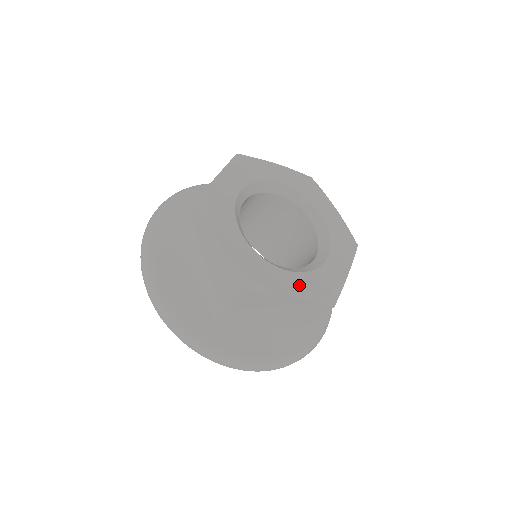
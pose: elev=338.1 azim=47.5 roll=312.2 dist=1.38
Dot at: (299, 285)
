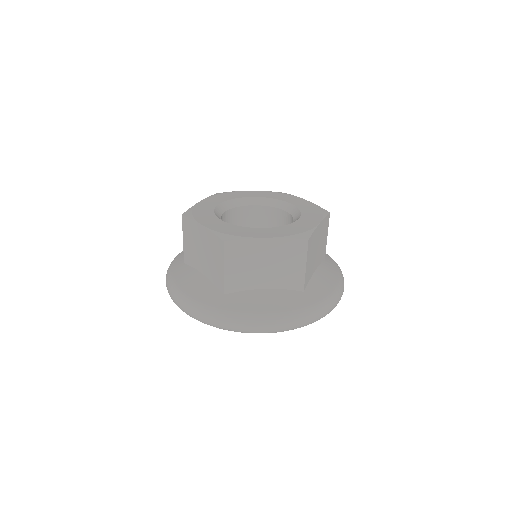
Dot at: (271, 232)
